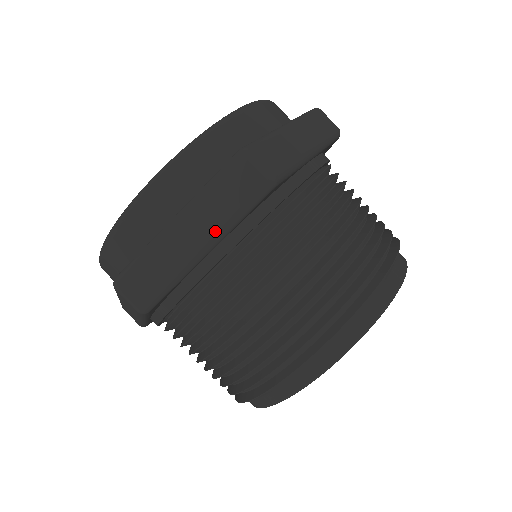
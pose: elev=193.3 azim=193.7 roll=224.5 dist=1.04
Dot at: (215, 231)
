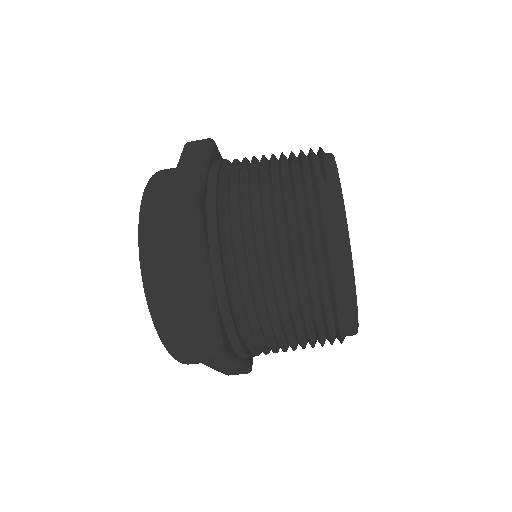
Dot at: (230, 364)
